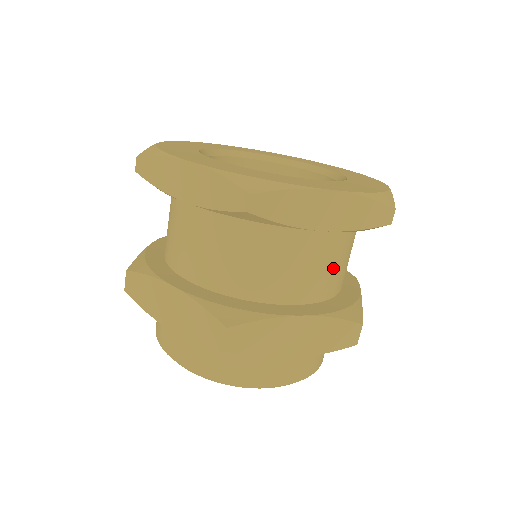
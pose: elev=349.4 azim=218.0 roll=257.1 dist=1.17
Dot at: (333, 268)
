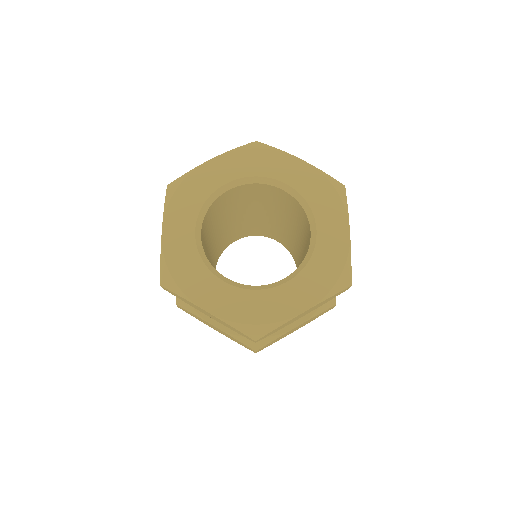
Dot at: occluded
